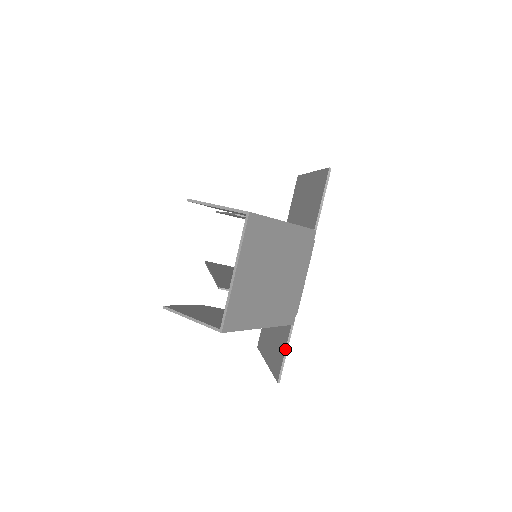
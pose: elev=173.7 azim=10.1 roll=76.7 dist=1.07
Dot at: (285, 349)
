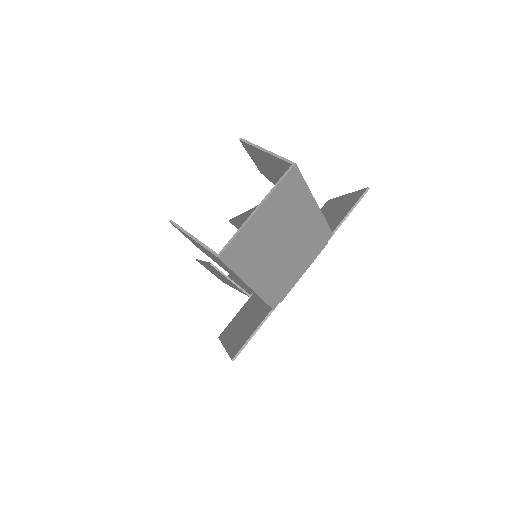
Dot at: (254, 331)
